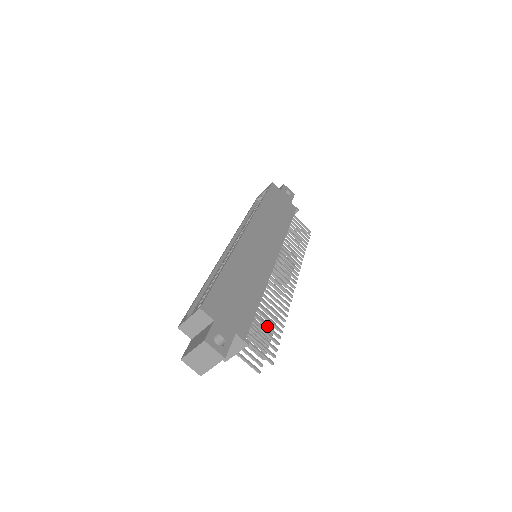
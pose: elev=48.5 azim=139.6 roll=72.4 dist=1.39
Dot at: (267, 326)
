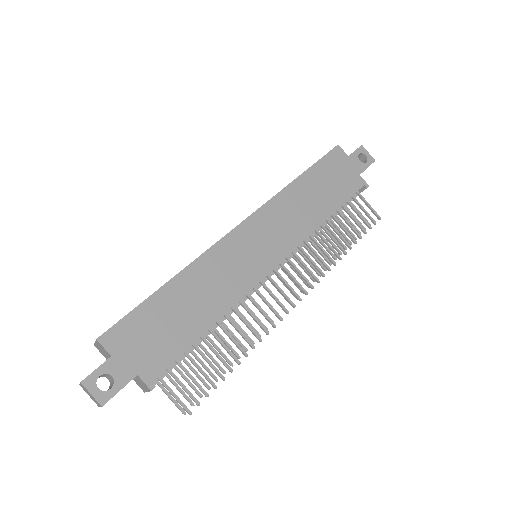
Dot at: (208, 362)
